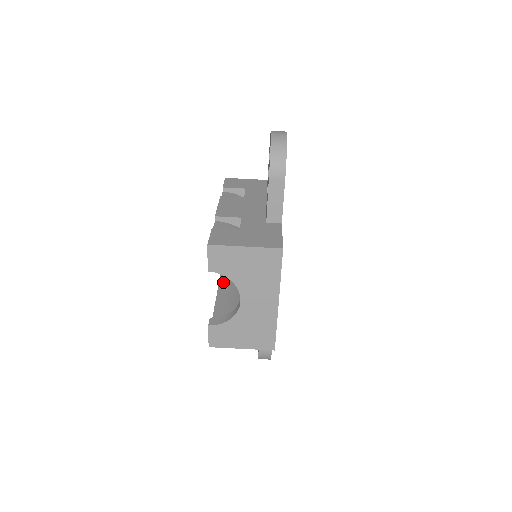
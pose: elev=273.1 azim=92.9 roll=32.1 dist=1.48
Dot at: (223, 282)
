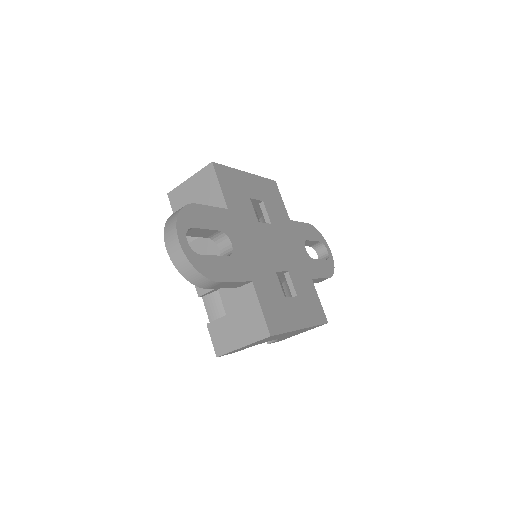
Dot at: occluded
